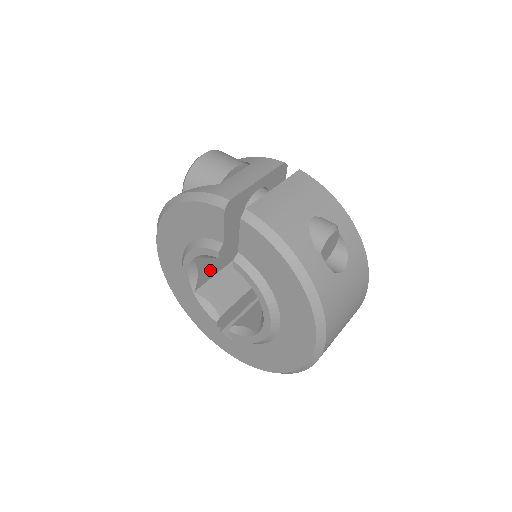
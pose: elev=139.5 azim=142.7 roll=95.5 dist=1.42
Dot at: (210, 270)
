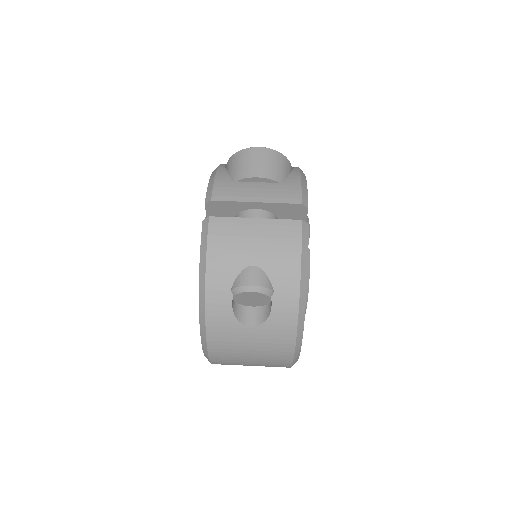
Dot at: occluded
